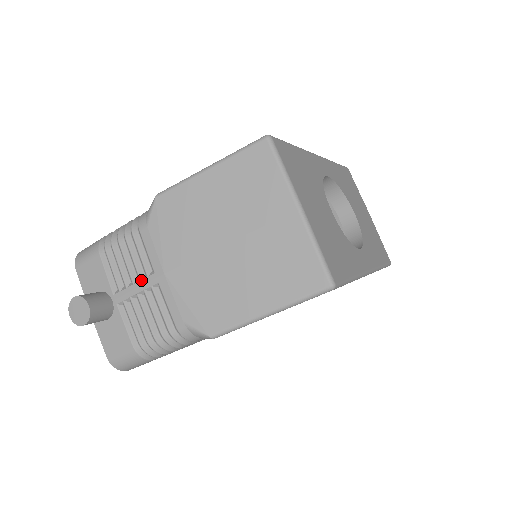
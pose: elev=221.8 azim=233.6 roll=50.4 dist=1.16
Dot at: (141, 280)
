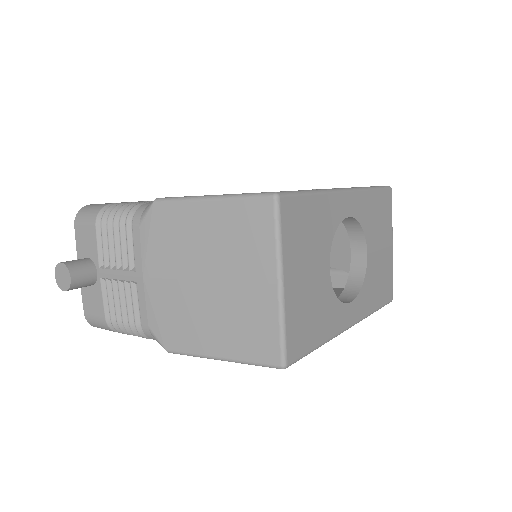
Dot at: (123, 270)
